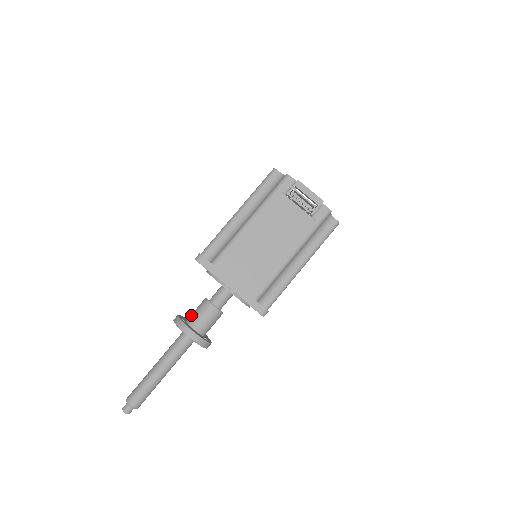
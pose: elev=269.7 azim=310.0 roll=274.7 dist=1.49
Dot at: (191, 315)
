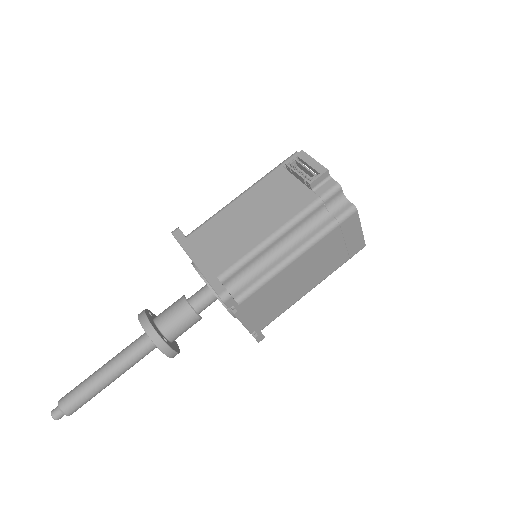
Dot at: occluded
